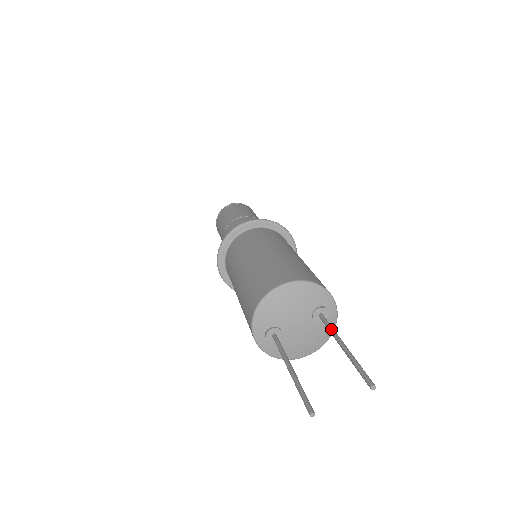
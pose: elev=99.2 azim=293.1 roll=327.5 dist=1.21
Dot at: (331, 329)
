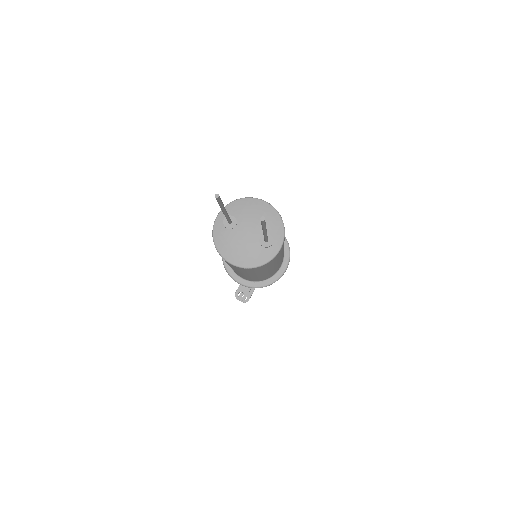
Dot at: occluded
